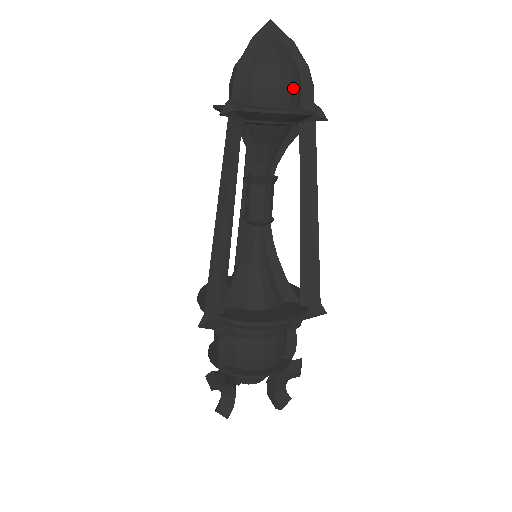
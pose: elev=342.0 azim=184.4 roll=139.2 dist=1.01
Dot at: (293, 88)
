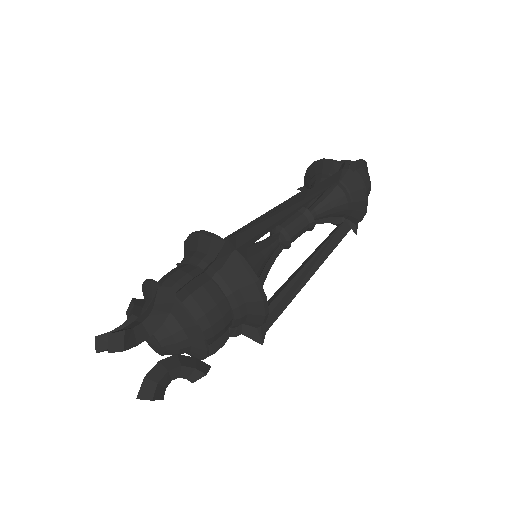
Dot at: occluded
